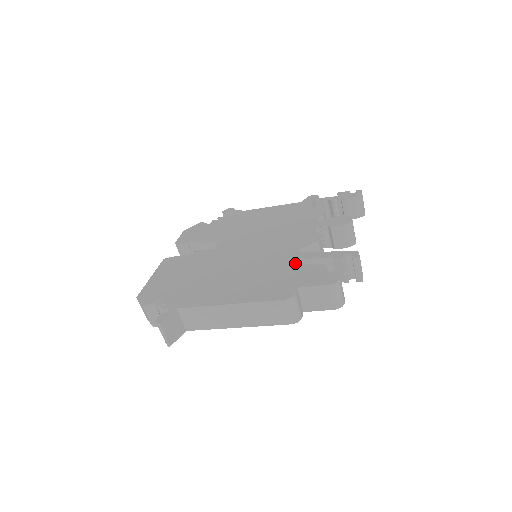
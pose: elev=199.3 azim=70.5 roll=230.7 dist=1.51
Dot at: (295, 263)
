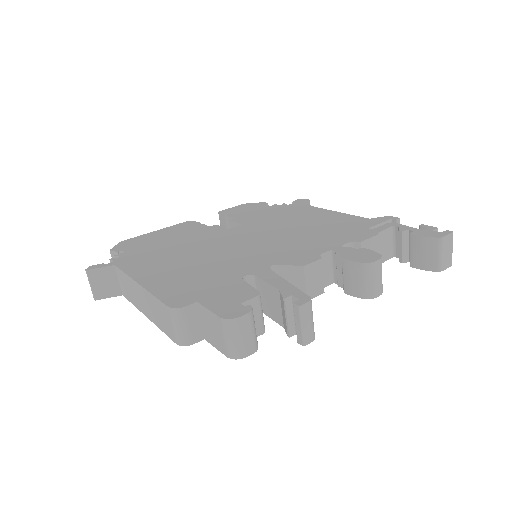
Dot at: (247, 277)
